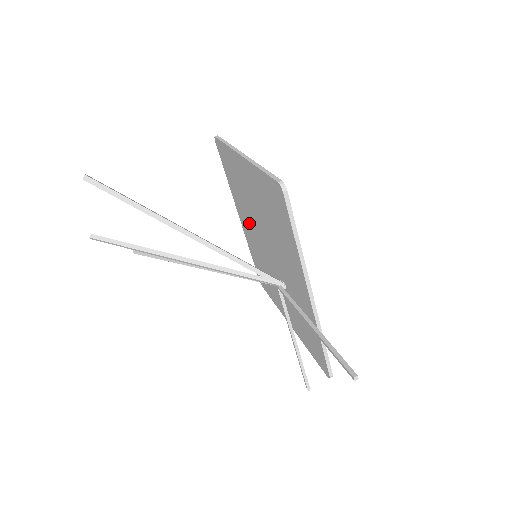
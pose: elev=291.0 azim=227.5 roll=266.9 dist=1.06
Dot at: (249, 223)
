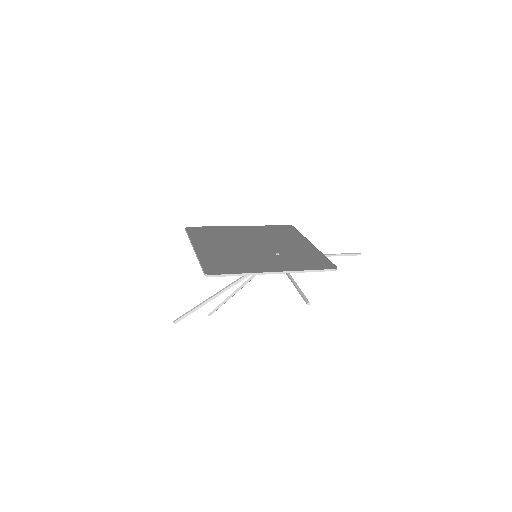
Dot at: (241, 237)
